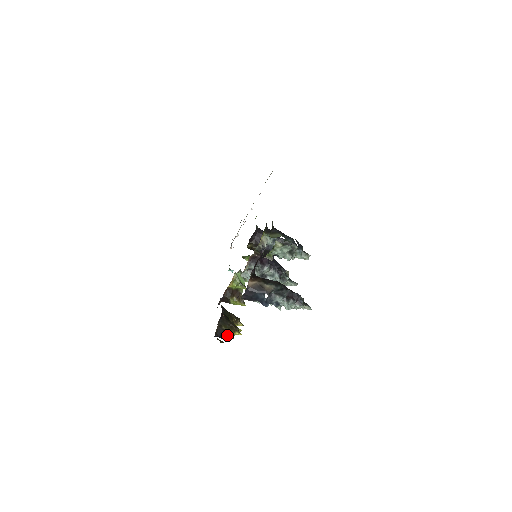
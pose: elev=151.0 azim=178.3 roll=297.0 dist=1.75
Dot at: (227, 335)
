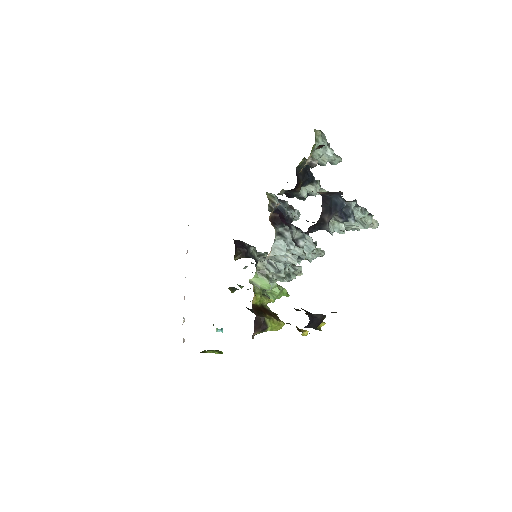
Dot at: (319, 315)
